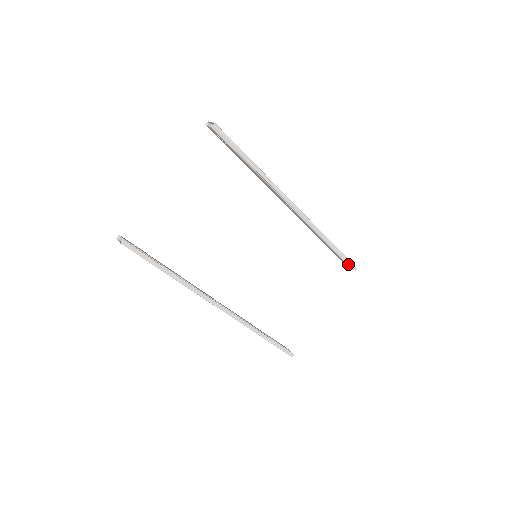
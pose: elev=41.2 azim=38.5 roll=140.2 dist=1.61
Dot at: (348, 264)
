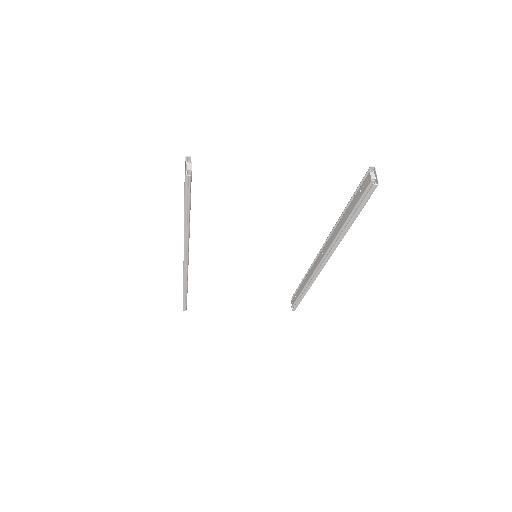
Dot at: (295, 304)
